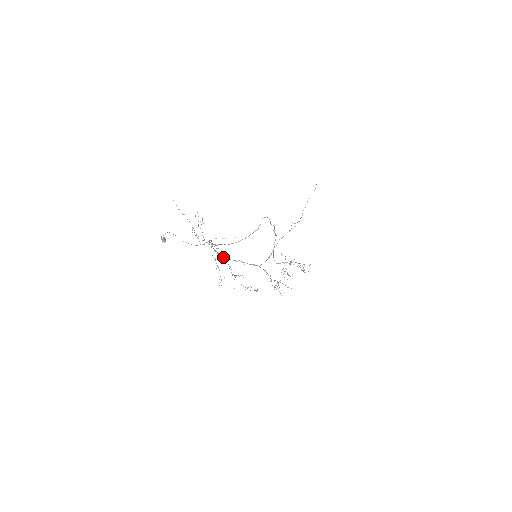
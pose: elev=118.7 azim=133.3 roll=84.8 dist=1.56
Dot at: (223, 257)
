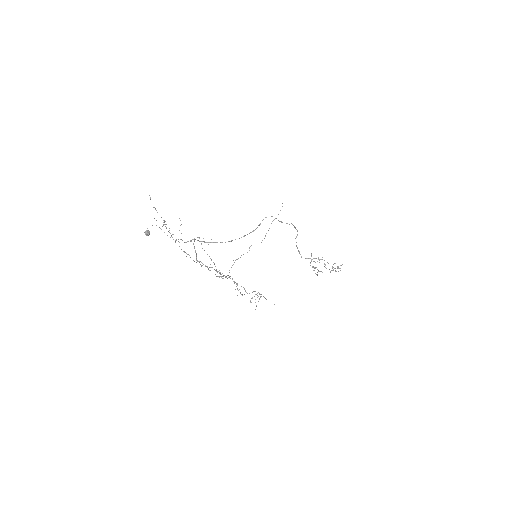
Dot at: (197, 261)
